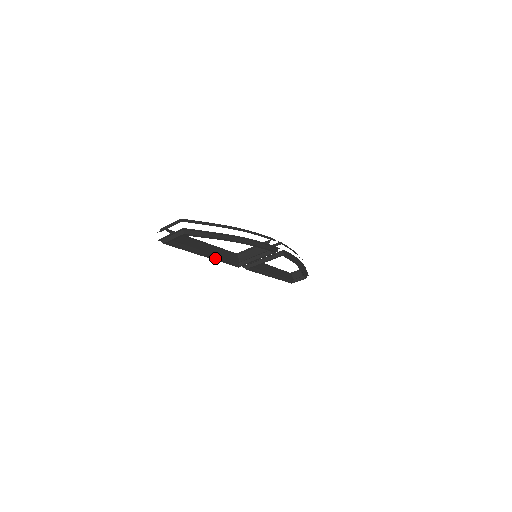
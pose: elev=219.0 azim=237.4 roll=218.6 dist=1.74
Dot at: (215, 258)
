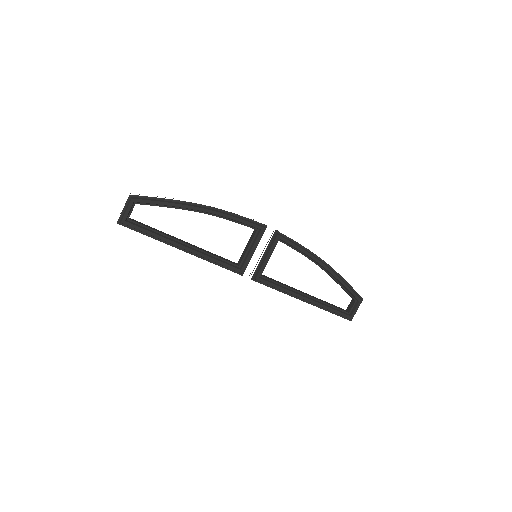
Dot at: (199, 252)
